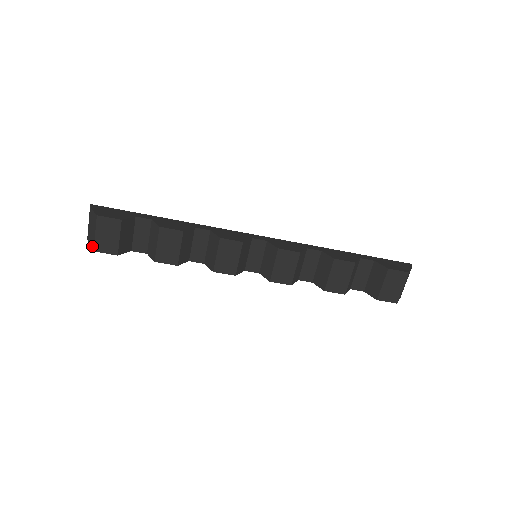
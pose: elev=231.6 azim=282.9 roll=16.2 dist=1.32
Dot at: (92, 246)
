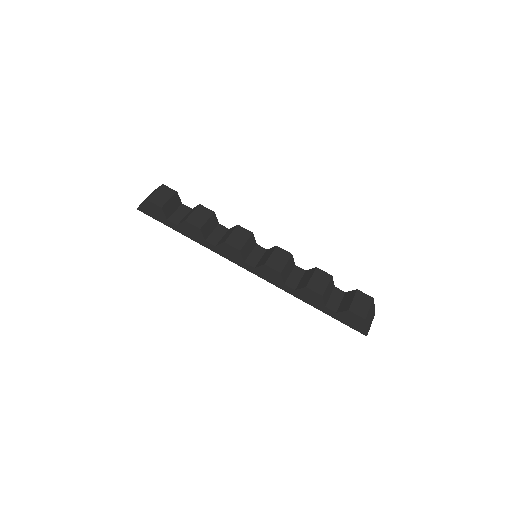
Dot at: (146, 199)
